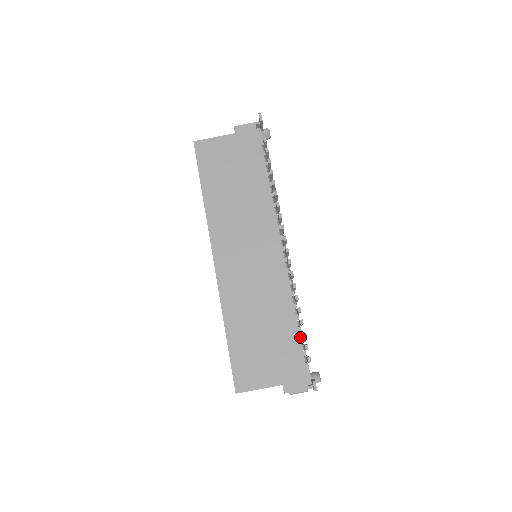
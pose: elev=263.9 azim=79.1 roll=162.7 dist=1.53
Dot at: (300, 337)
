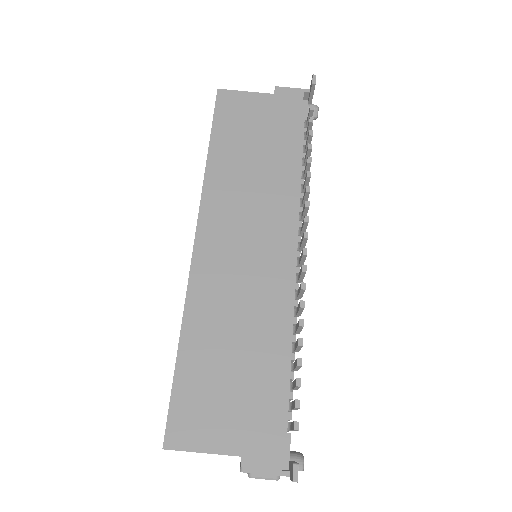
Dot at: (289, 388)
